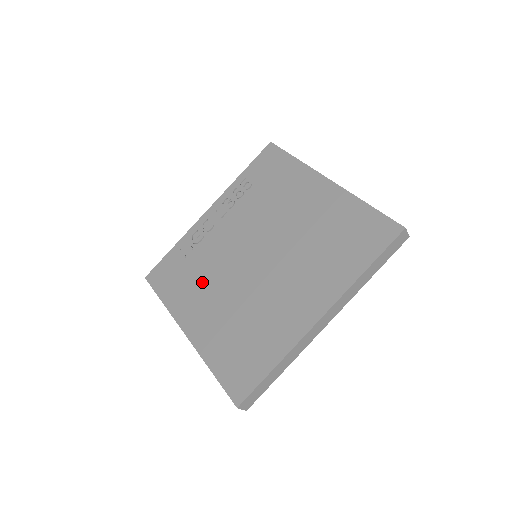
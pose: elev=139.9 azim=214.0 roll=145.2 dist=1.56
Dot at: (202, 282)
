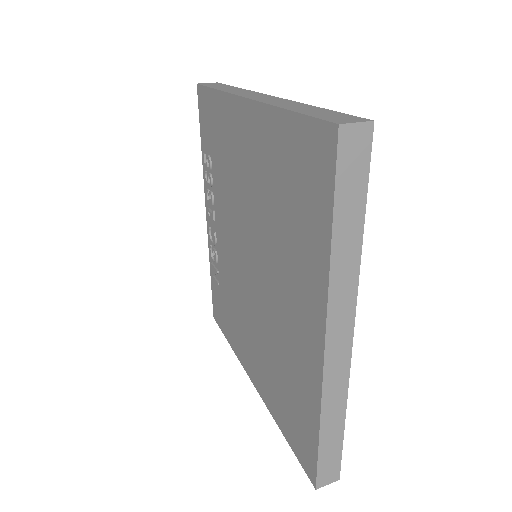
Dot at: (236, 313)
